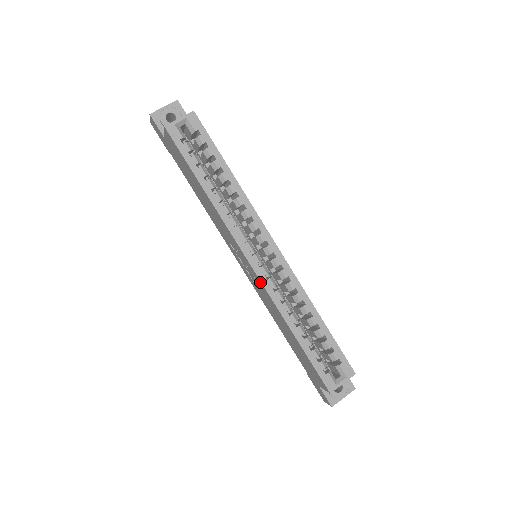
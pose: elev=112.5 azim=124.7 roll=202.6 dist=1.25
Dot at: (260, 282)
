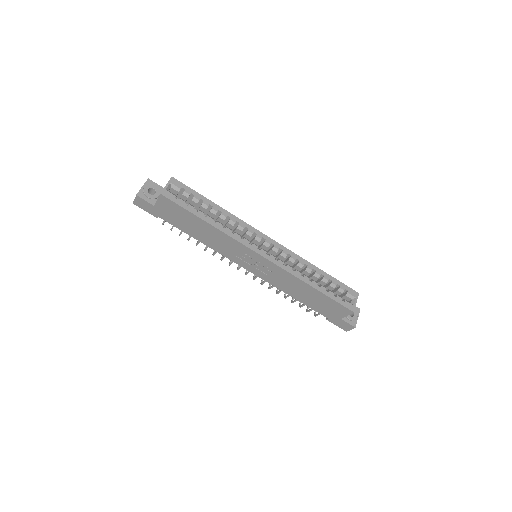
Dot at: (274, 265)
